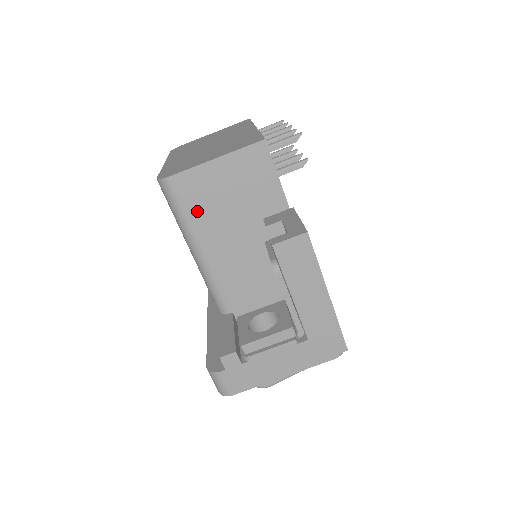
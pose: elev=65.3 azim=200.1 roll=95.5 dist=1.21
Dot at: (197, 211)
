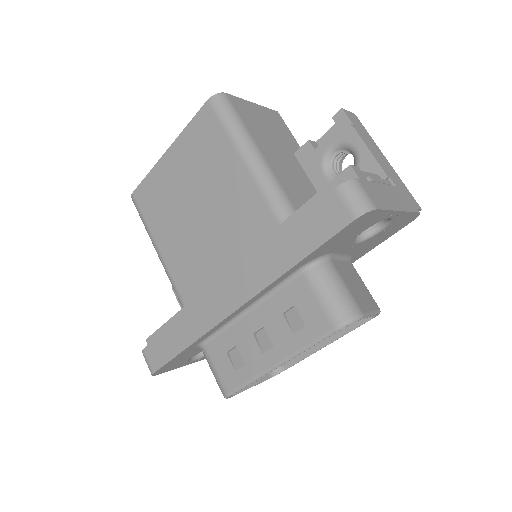
Dot at: (249, 124)
